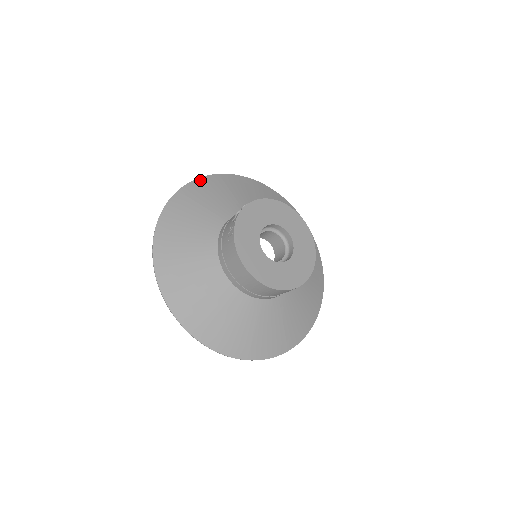
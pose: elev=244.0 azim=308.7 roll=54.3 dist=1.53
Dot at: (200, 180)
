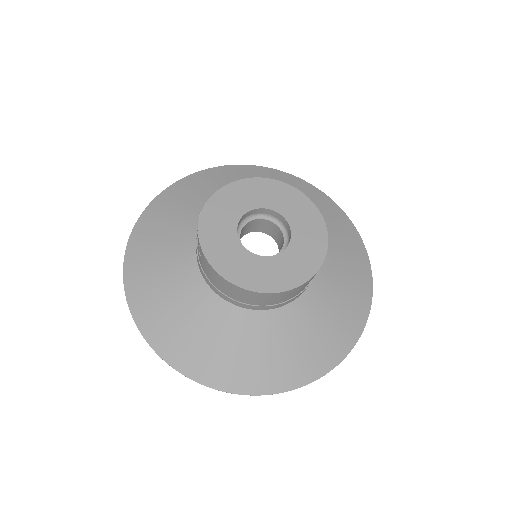
Dot at: (160, 196)
